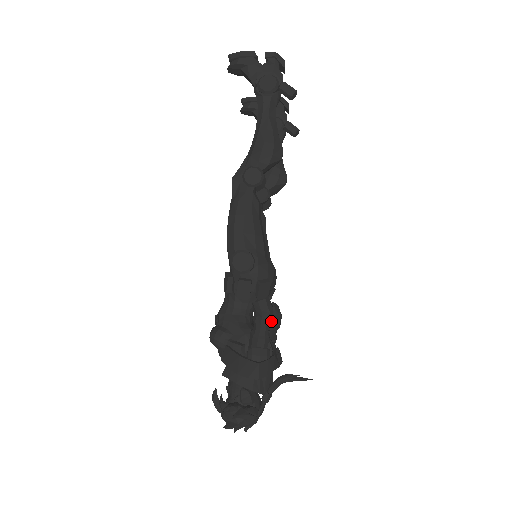
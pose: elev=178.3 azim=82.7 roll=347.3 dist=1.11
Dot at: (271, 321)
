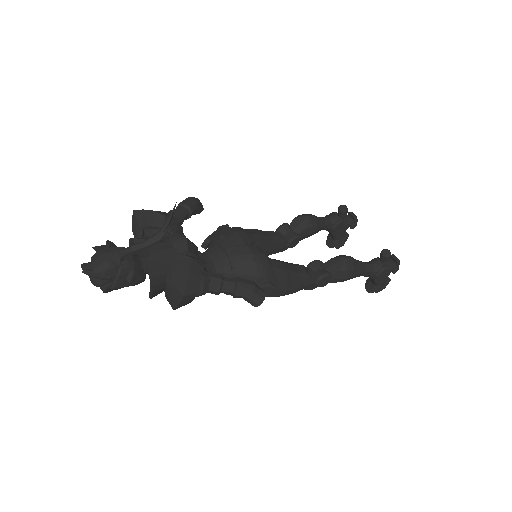
Dot at: (185, 203)
